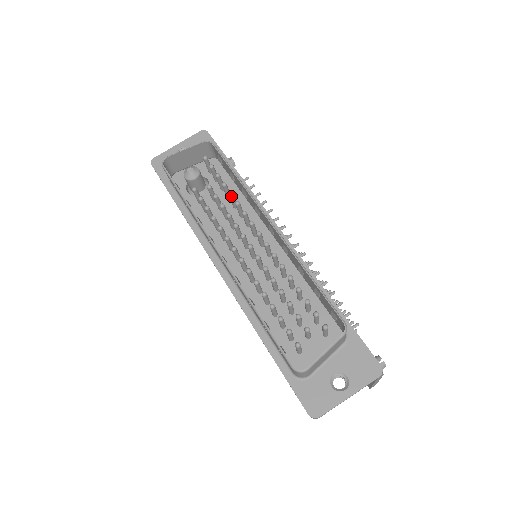
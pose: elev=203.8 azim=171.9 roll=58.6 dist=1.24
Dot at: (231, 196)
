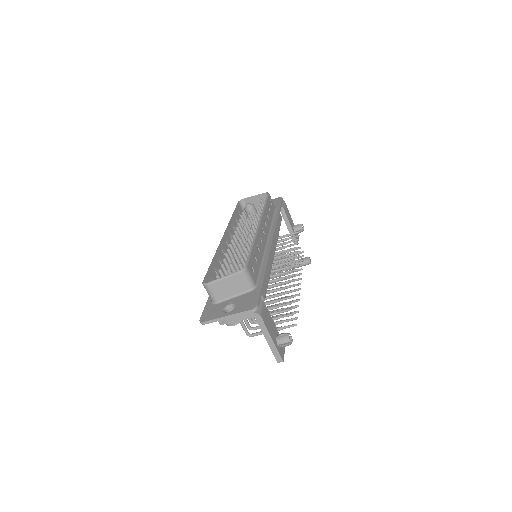
Dot at: (256, 216)
